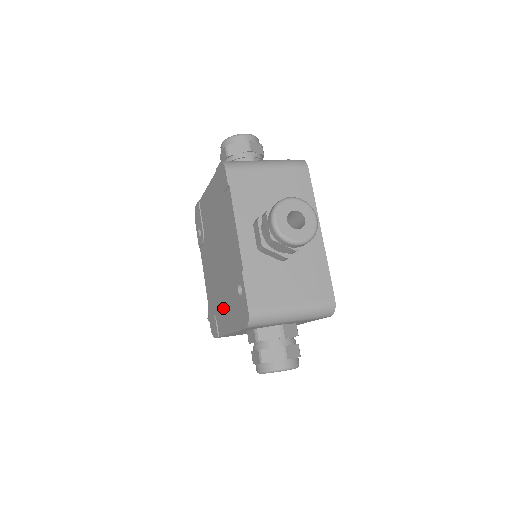
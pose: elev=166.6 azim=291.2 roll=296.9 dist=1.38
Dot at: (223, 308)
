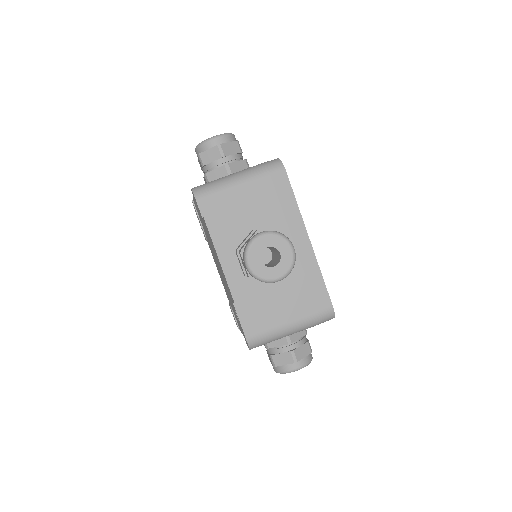
Dot at: (234, 312)
